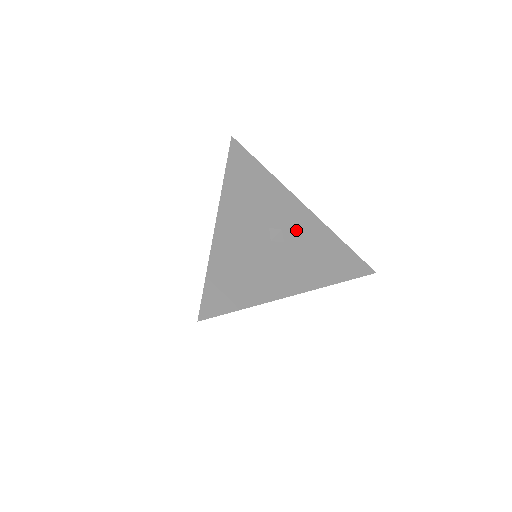
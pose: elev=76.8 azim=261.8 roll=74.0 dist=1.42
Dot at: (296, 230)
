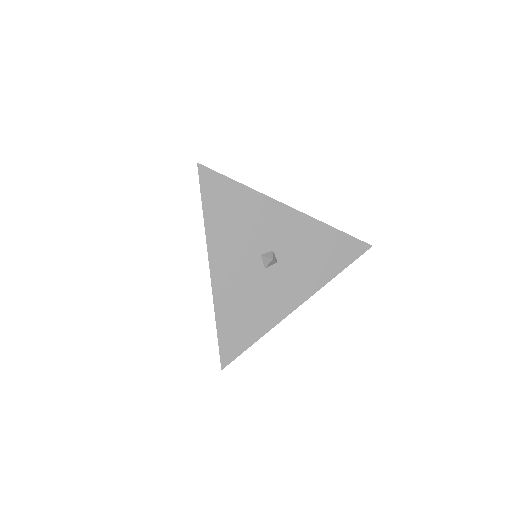
Dot at: (287, 243)
